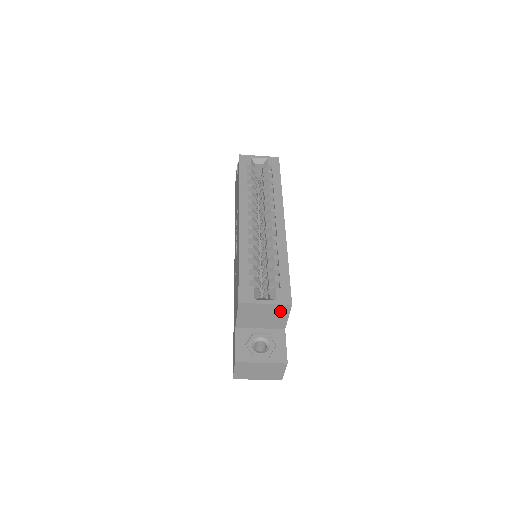
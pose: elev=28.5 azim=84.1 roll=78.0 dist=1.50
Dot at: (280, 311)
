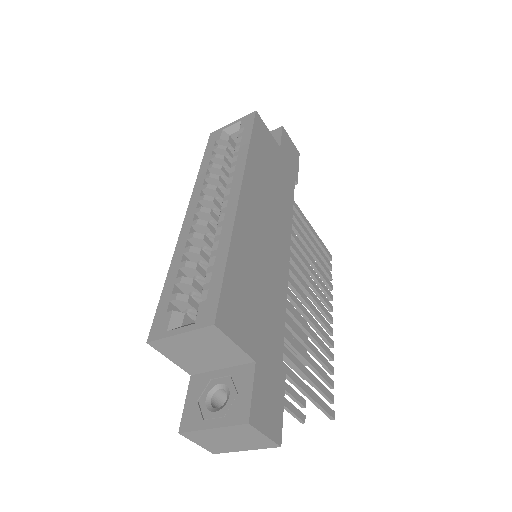
Dot at: (212, 338)
